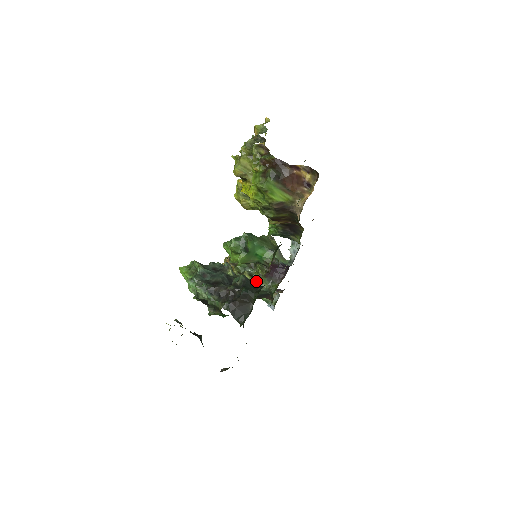
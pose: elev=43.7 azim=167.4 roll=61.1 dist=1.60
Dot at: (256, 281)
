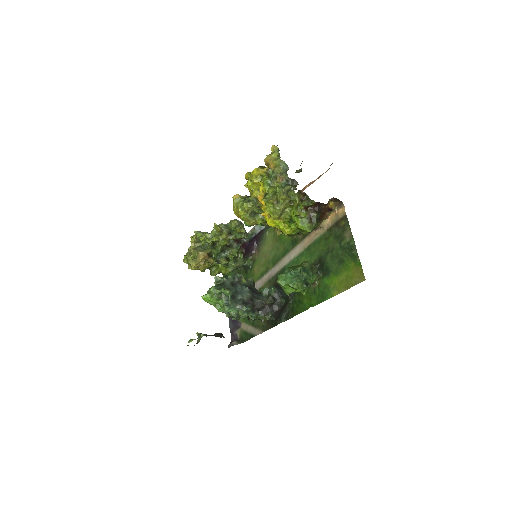
Dot at: (234, 263)
